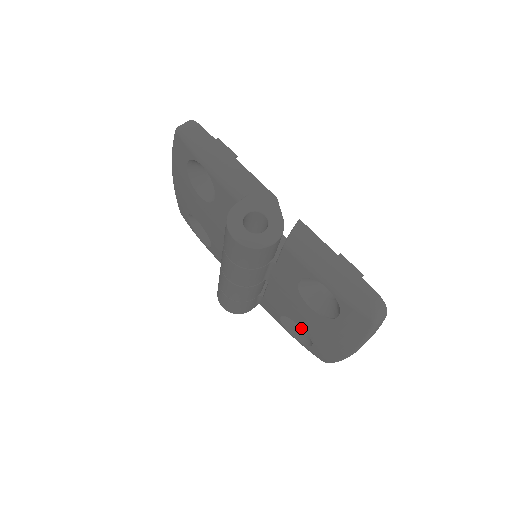
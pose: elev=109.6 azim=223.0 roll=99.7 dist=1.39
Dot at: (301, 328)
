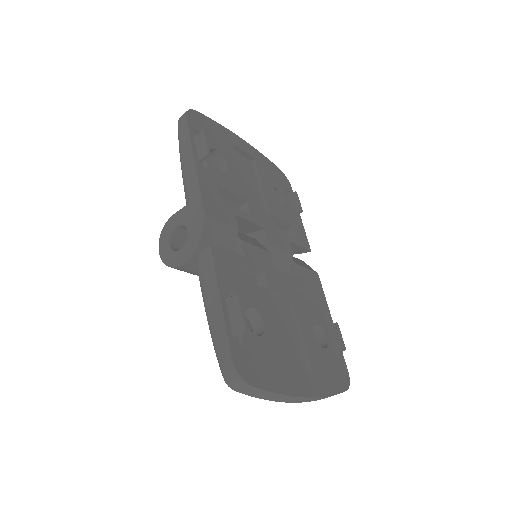
Dot at: occluded
